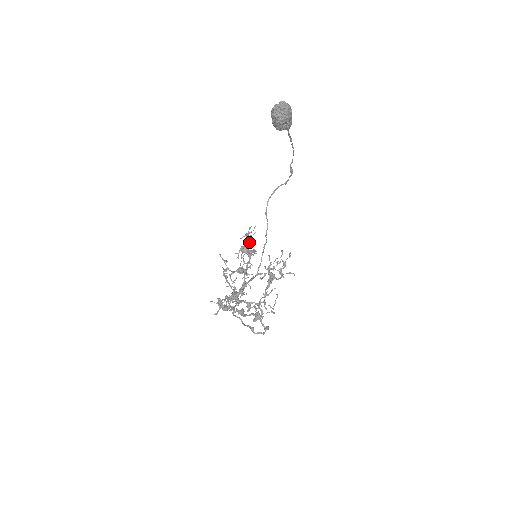
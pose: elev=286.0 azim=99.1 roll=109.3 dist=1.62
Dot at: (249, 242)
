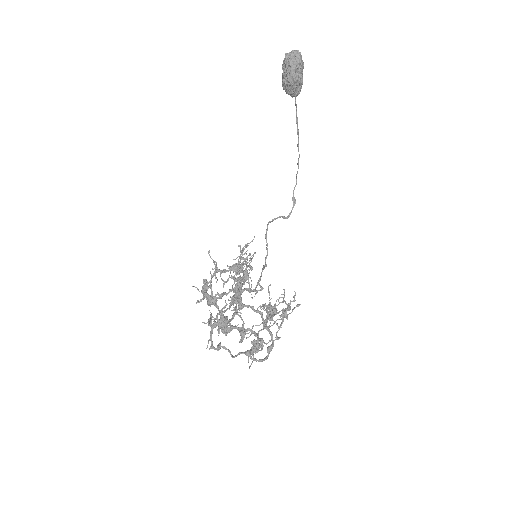
Dot at: occluded
